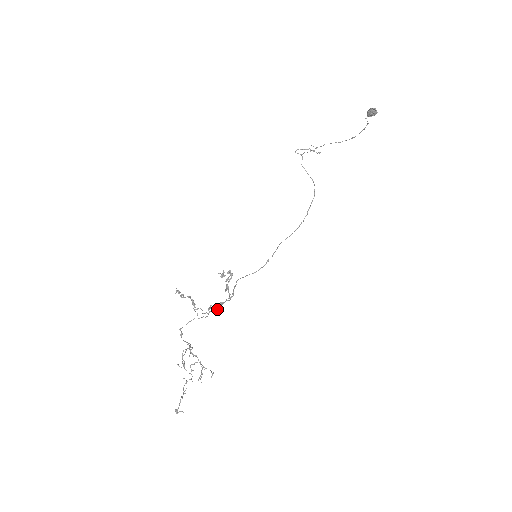
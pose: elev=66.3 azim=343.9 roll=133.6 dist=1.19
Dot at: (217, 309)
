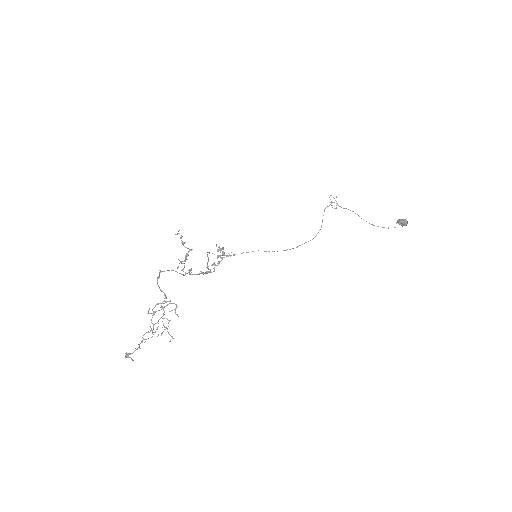
Dot at: (194, 274)
